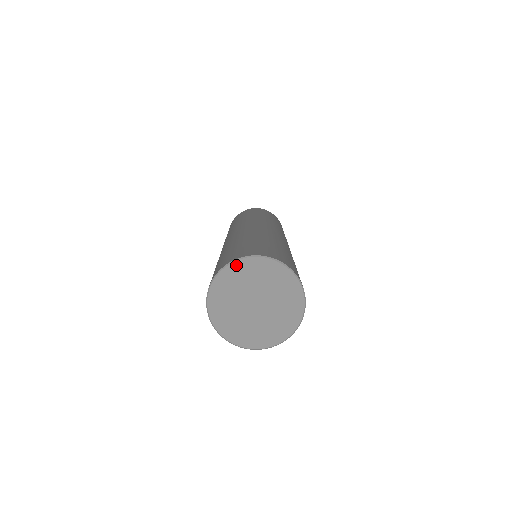
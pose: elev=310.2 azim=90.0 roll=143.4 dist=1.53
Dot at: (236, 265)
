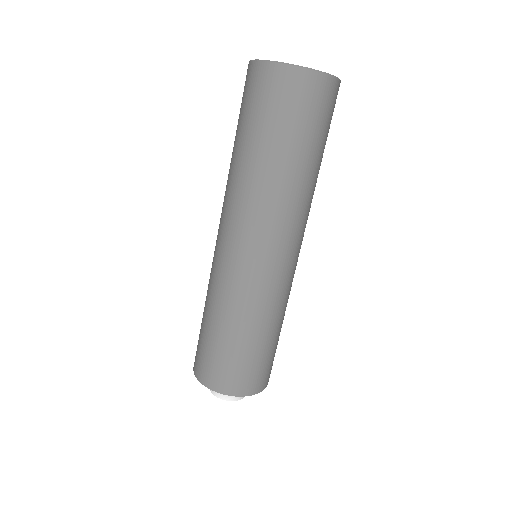
Dot at: occluded
